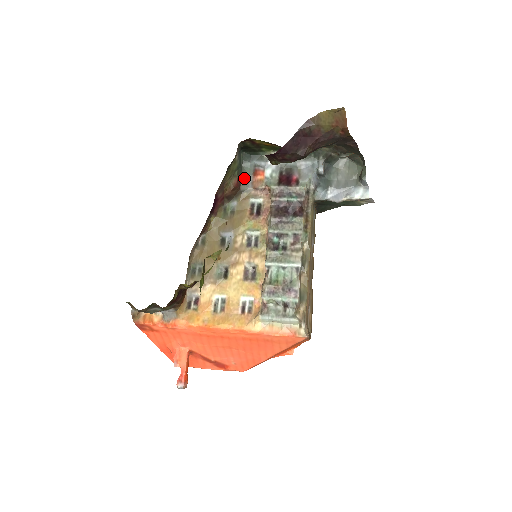
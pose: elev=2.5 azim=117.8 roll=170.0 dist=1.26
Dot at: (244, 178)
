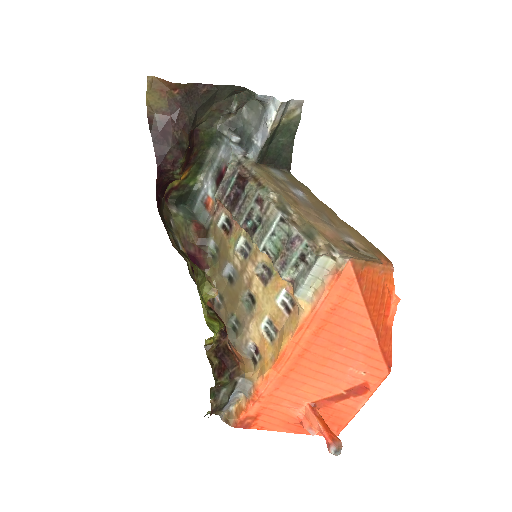
Dot at: (202, 219)
